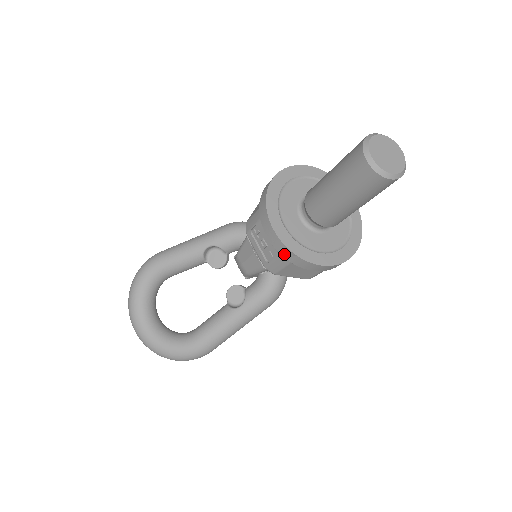
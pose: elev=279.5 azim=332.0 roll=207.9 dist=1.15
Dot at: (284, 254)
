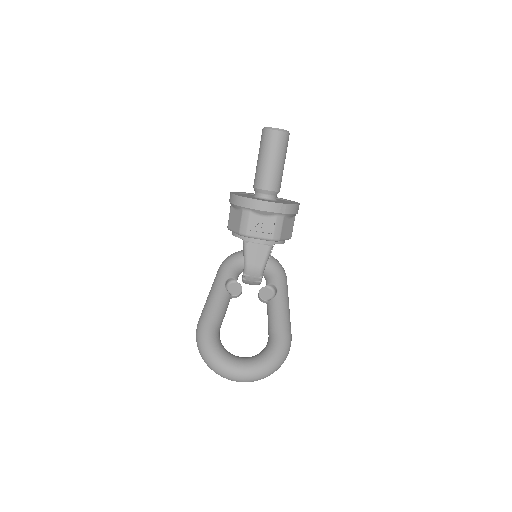
Dot at: (279, 210)
